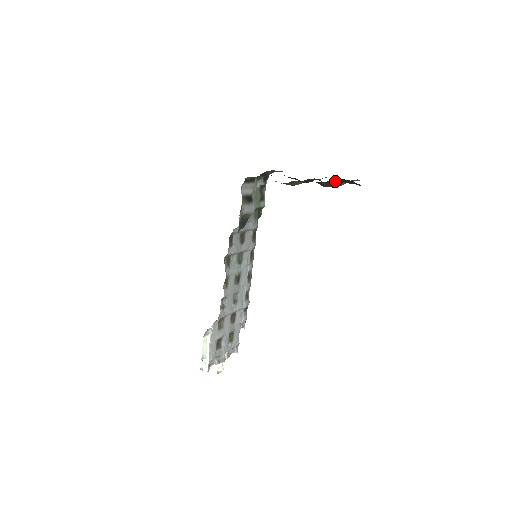
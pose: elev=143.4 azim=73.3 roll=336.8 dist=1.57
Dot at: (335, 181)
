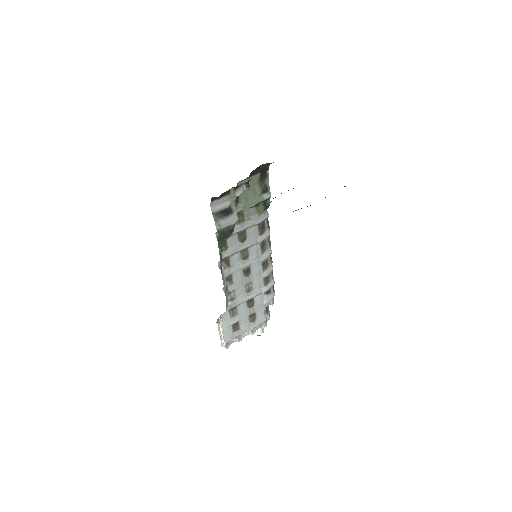
Dot at: occluded
